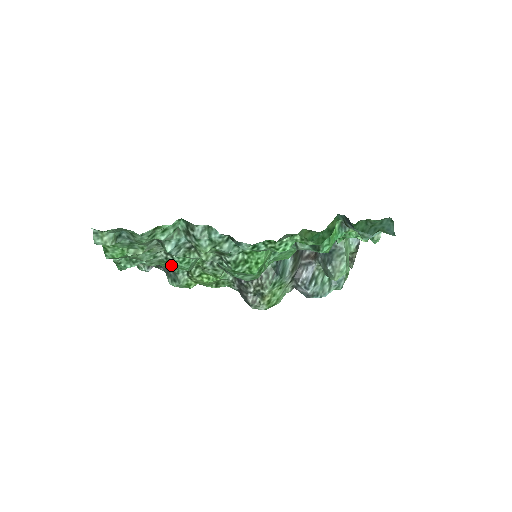
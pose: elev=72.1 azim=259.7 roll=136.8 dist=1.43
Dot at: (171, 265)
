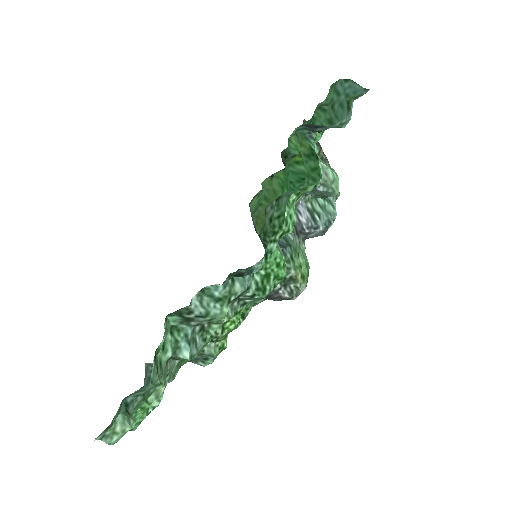
Dot at: occluded
